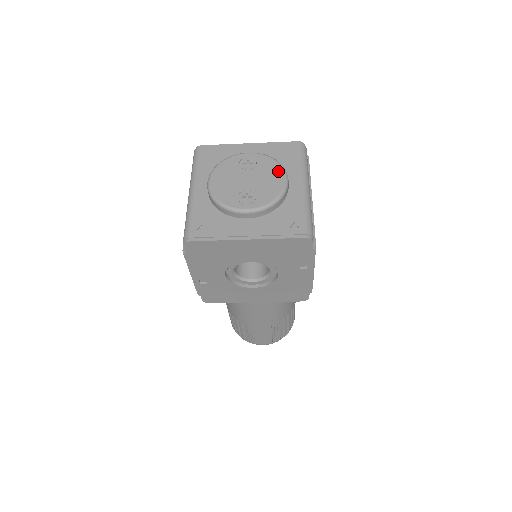
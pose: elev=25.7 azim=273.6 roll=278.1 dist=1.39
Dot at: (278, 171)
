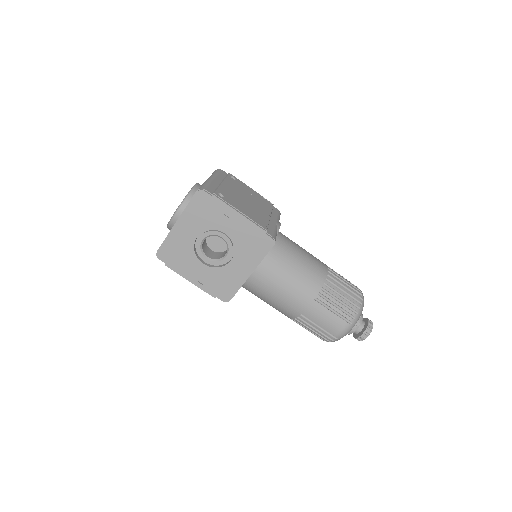
Dot at: occluded
